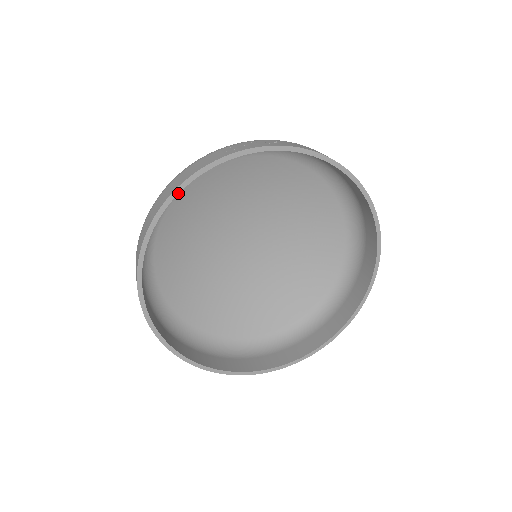
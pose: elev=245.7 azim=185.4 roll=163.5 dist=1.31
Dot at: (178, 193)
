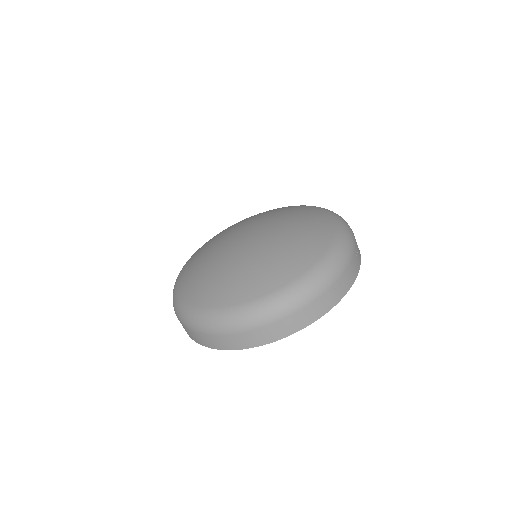
Dot at: (298, 329)
